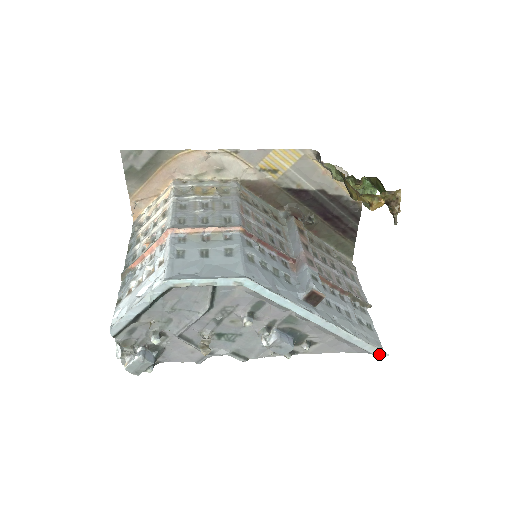
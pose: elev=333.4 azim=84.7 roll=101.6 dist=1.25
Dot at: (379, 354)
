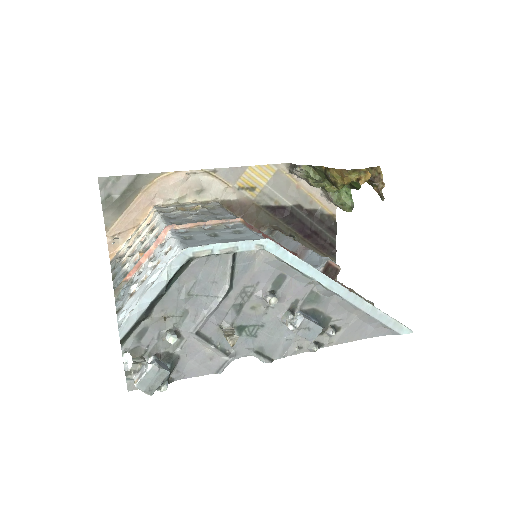
Dot at: (403, 332)
